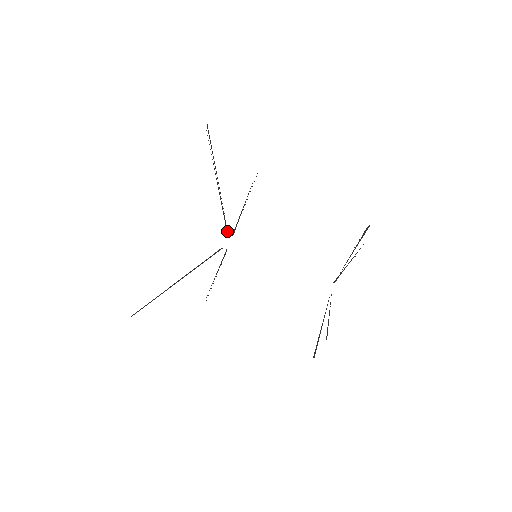
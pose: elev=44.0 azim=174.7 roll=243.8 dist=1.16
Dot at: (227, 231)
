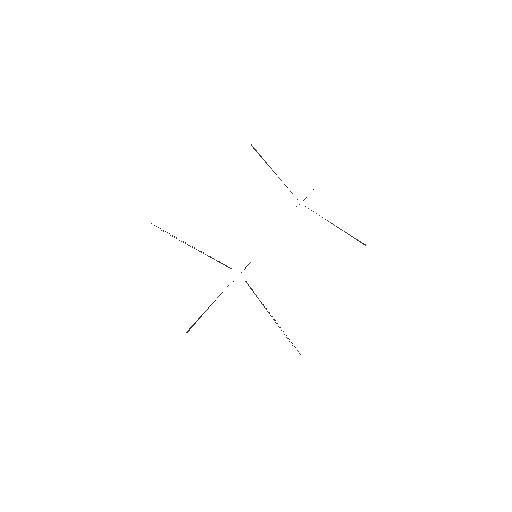
Dot at: occluded
